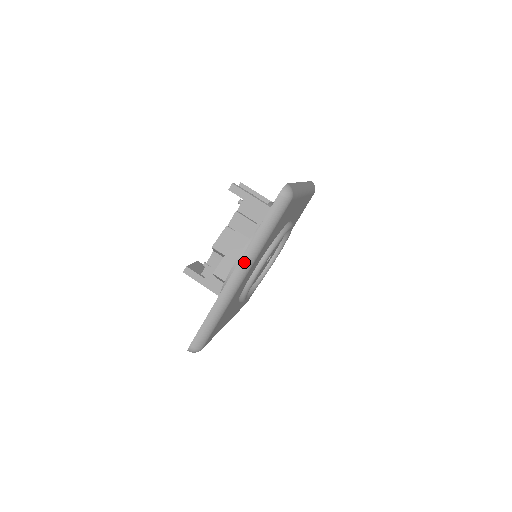
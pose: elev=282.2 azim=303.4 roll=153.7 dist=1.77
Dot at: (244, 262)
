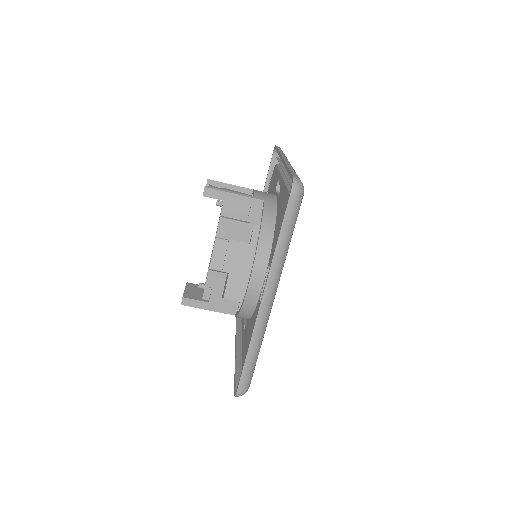
Dot at: (271, 283)
